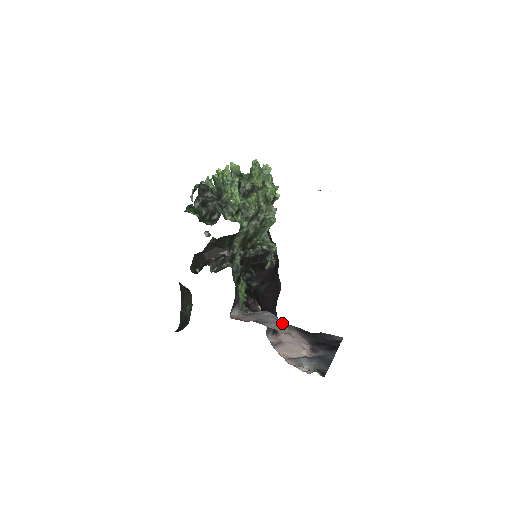
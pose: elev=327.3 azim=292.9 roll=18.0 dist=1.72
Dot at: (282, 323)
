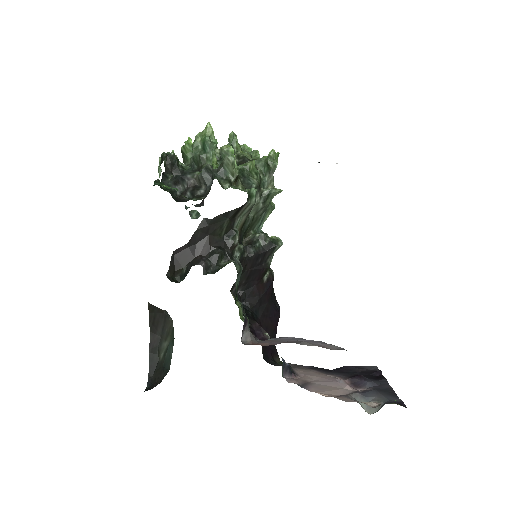
Dot at: (320, 341)
